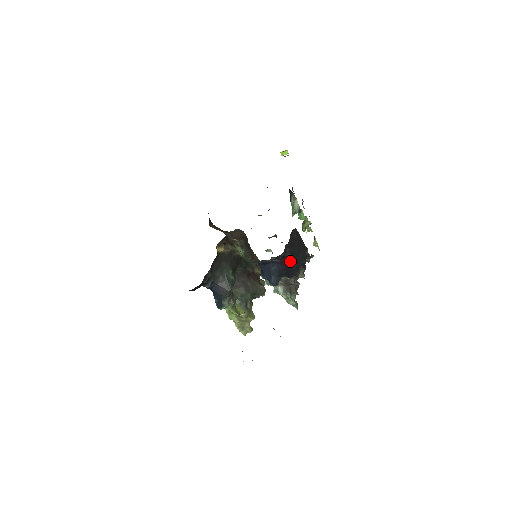
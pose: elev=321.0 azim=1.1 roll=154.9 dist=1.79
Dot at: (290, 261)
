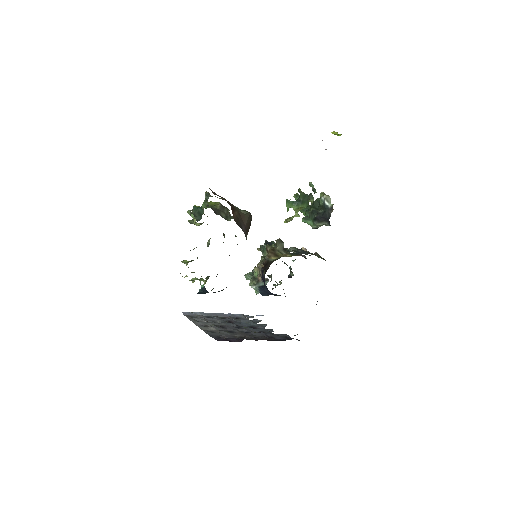
Dot at: occluded
